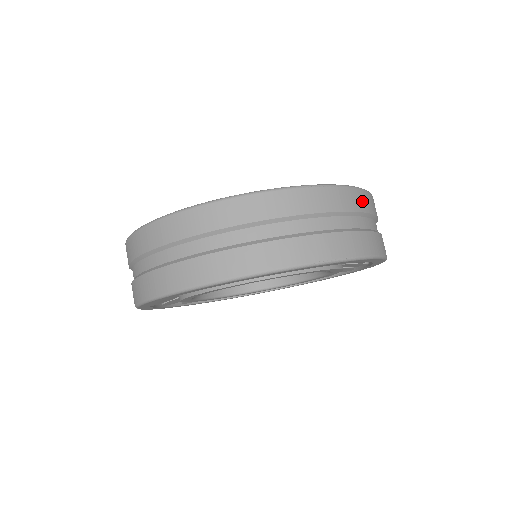
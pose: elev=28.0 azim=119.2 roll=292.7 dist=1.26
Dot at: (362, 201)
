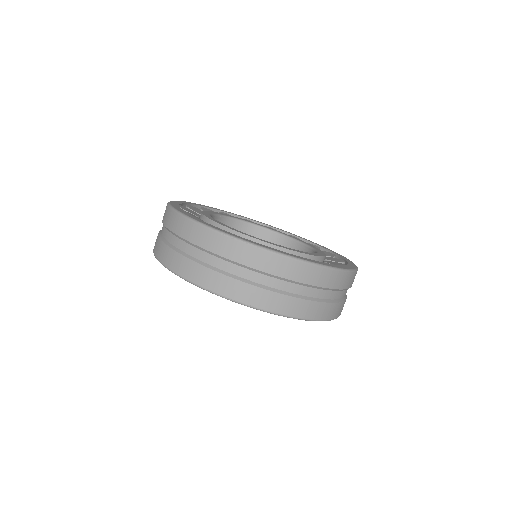
Dot at: (282, 267)
